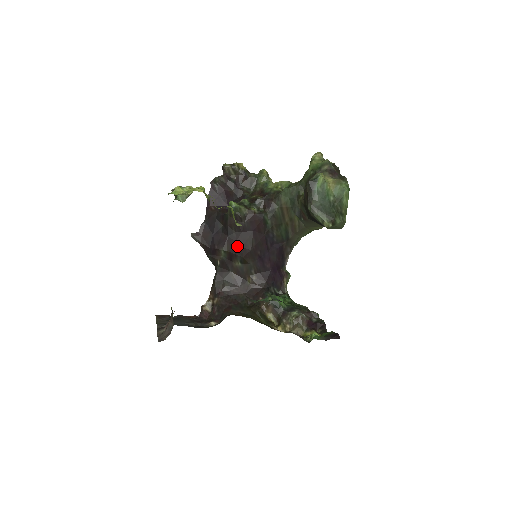
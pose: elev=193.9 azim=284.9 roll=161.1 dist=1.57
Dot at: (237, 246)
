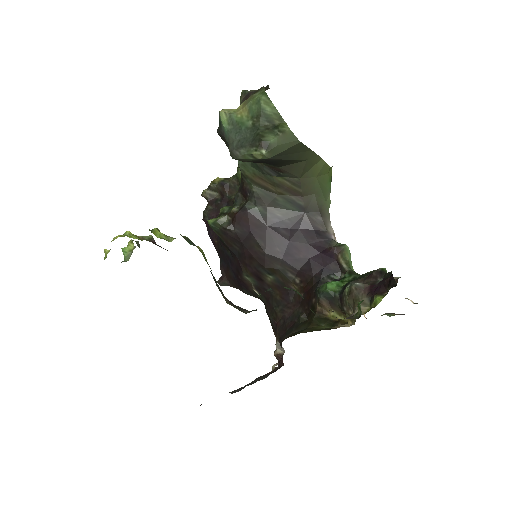
Dot at: (250, 260)
